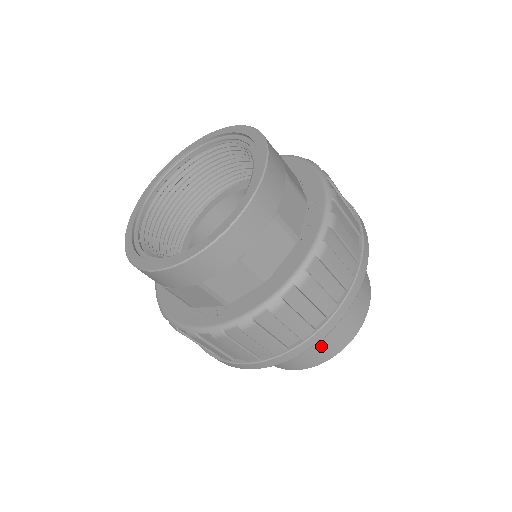
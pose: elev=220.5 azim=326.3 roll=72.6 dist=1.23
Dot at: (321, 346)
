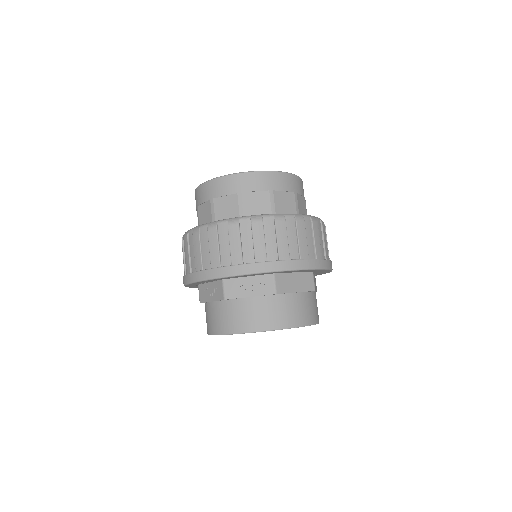
Dot at: (243, 311)
